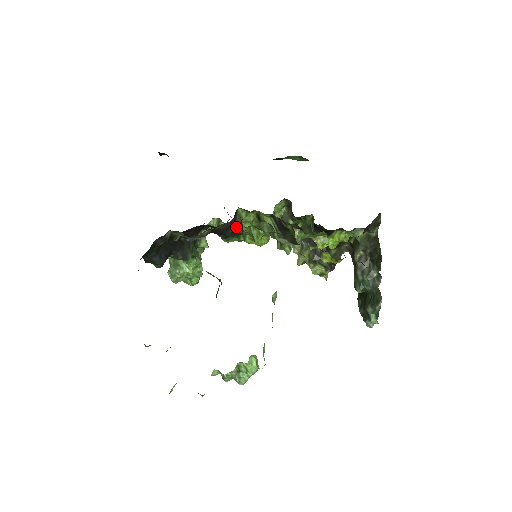
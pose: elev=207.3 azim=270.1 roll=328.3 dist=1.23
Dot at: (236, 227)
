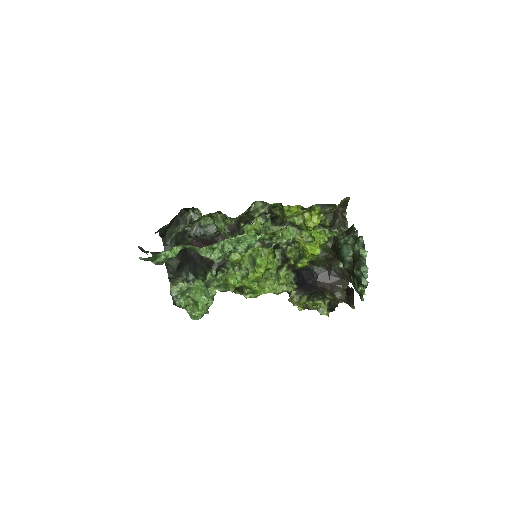
Dot at: (239, 232)
